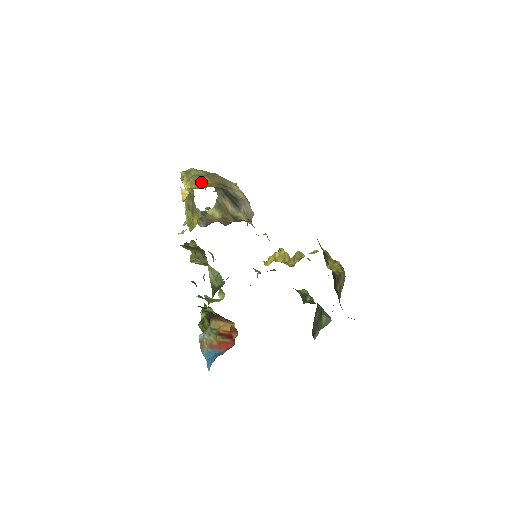
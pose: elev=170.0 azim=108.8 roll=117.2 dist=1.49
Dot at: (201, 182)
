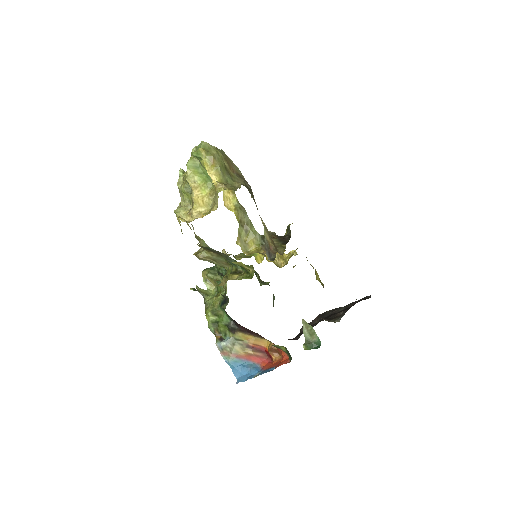
Dot at: (227, 173)
